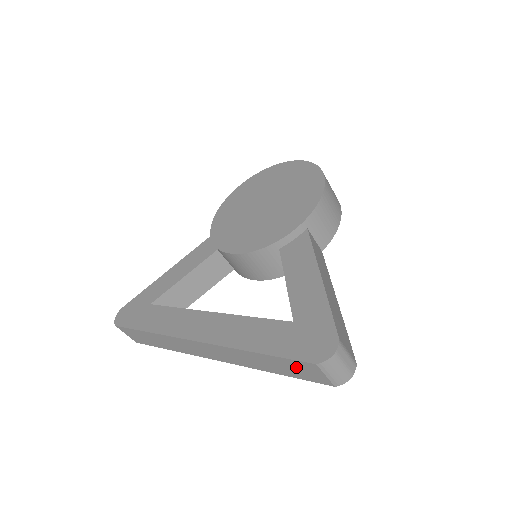
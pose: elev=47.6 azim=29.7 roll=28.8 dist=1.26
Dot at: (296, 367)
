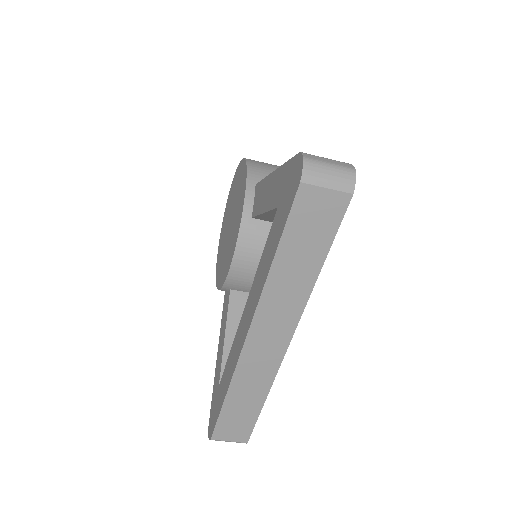
Dot at: (306, 221)
